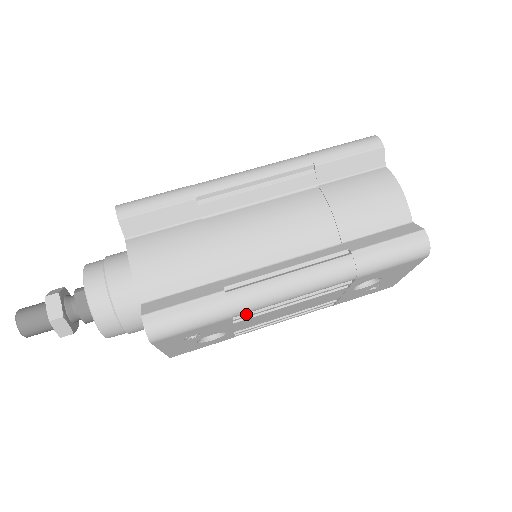
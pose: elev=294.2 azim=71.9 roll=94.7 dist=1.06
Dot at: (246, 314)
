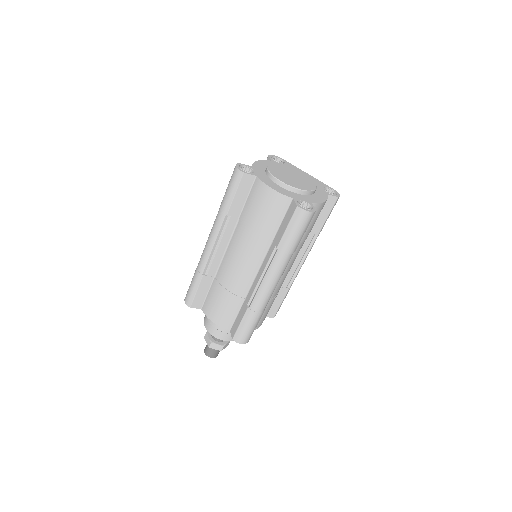
Dot at: occluded
